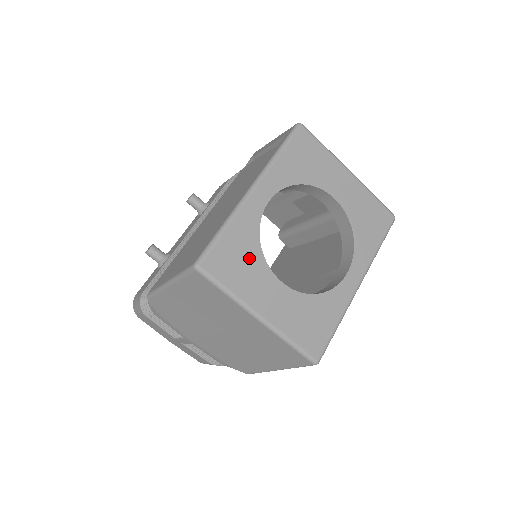
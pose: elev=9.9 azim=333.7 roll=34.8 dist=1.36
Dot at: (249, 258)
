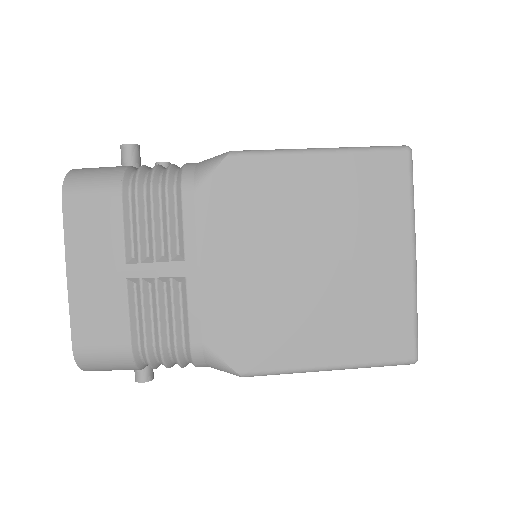
Dot at: occluded
